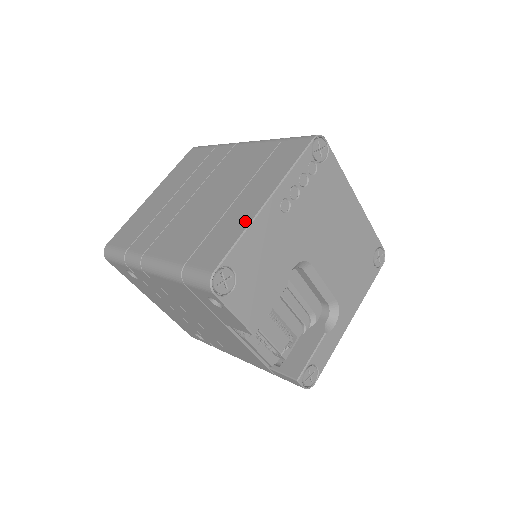
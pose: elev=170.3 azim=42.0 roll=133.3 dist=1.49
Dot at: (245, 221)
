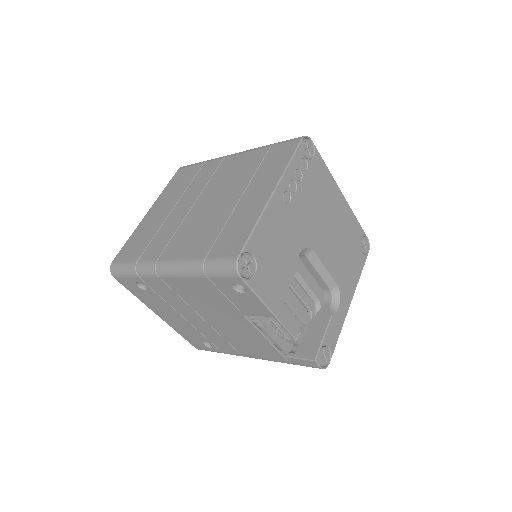
Dot at: (256, 212)
